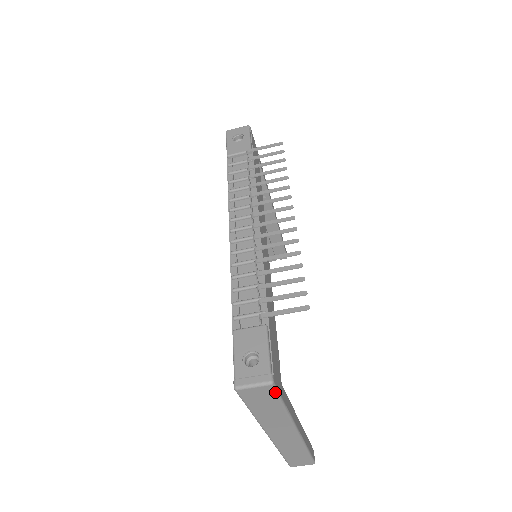
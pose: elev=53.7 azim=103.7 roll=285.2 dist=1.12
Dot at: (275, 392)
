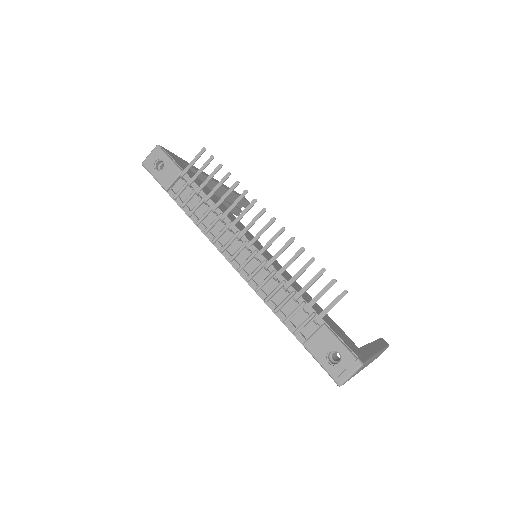
Dot at: occluded
